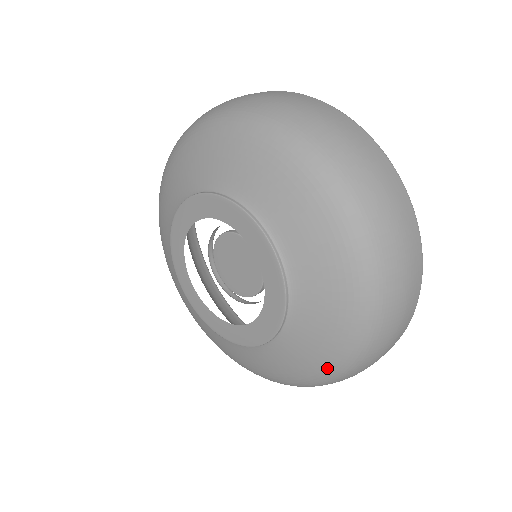
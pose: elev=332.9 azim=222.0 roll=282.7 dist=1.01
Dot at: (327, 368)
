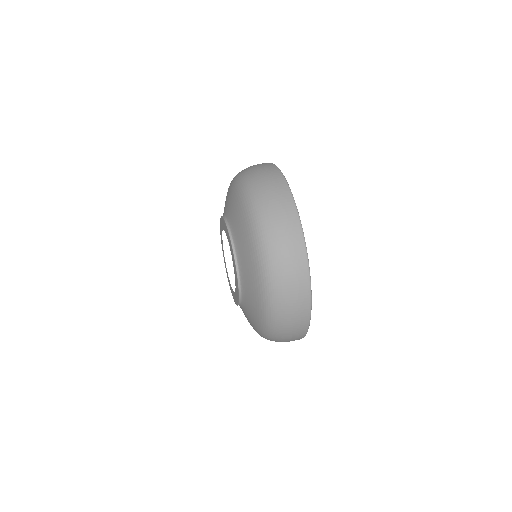
Dot at: (261, 299)
